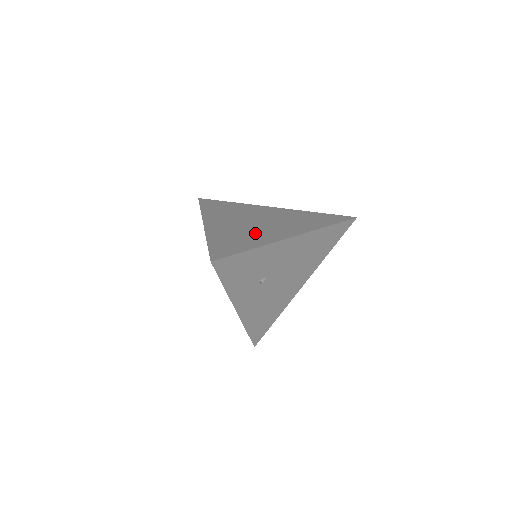
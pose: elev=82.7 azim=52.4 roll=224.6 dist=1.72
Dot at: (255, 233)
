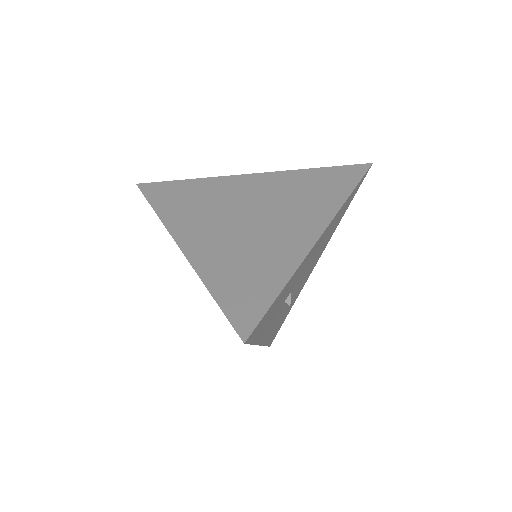
Dot at: (265, 246)
